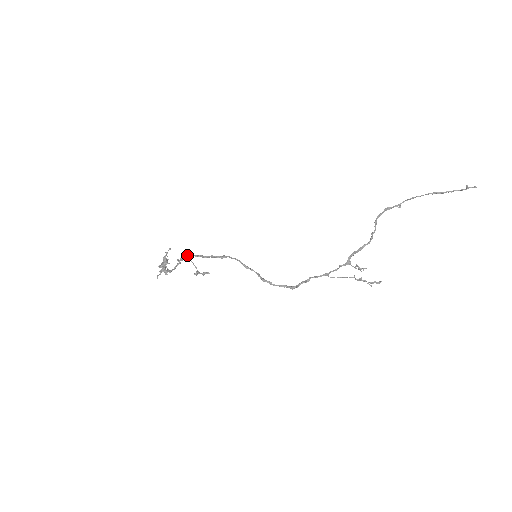
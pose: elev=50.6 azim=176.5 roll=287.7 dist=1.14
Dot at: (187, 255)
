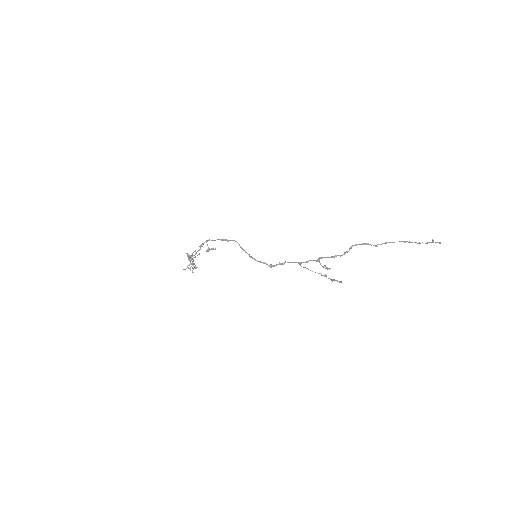
Dot at: (206, 240)
